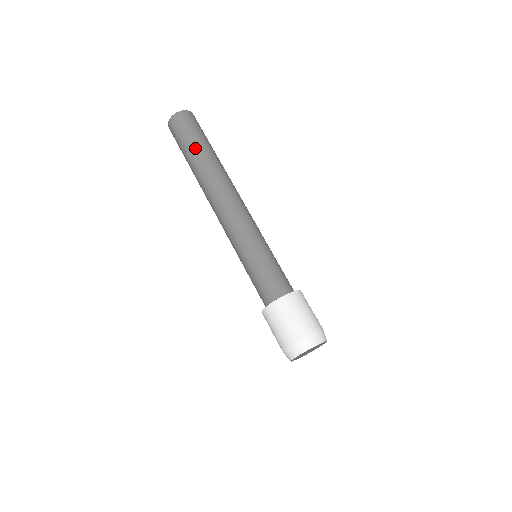
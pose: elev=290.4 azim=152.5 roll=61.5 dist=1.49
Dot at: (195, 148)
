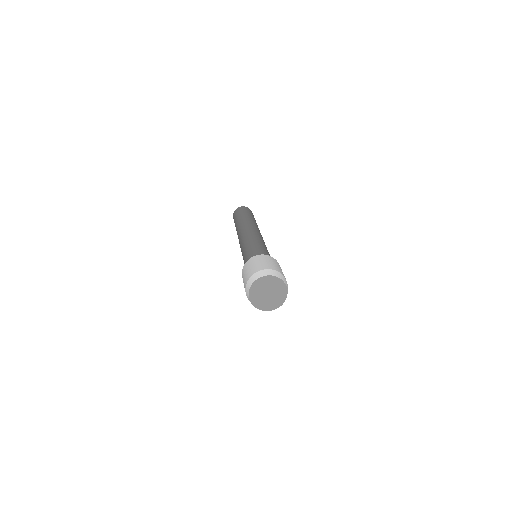
Dot at: occluded
